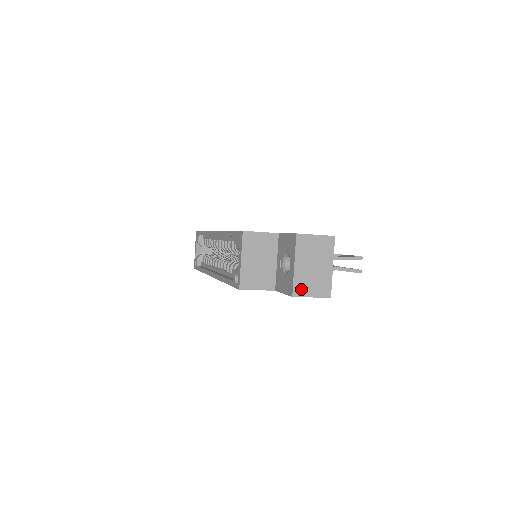
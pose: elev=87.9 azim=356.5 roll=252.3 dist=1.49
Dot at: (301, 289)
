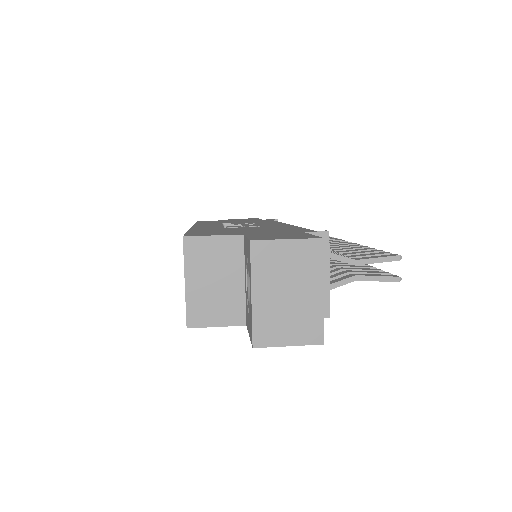
Dot at: (267, 334)
